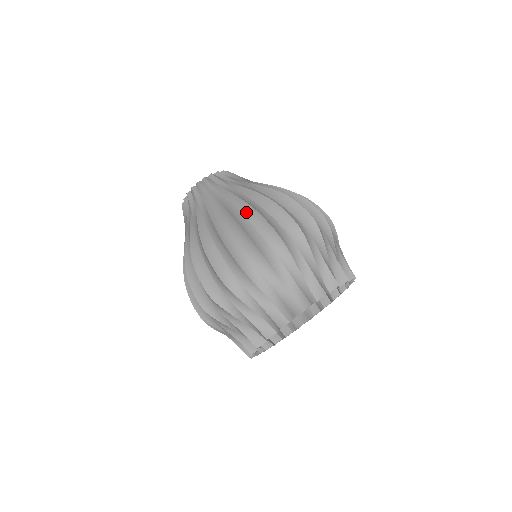
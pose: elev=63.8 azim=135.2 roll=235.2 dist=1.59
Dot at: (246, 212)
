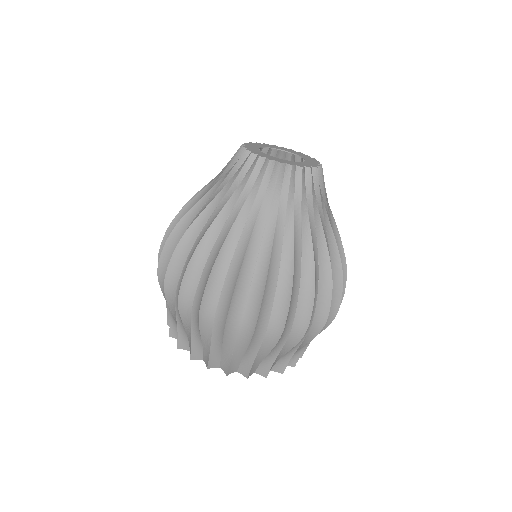
Dot at: (306, 276)
